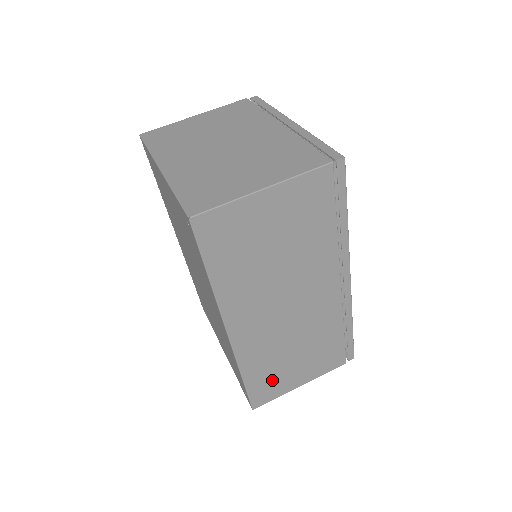
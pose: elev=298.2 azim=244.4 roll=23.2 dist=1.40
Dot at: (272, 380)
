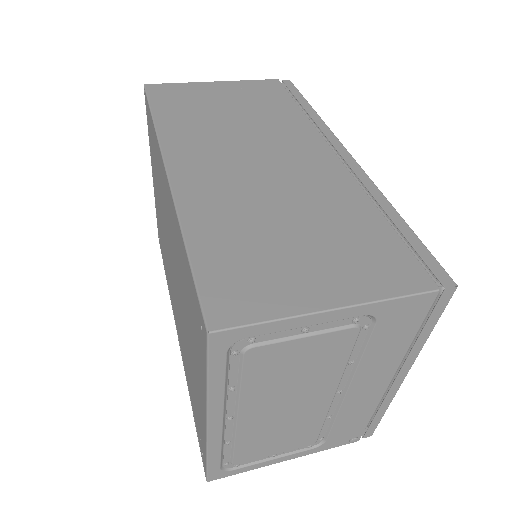
Dot at: (251, 267)
